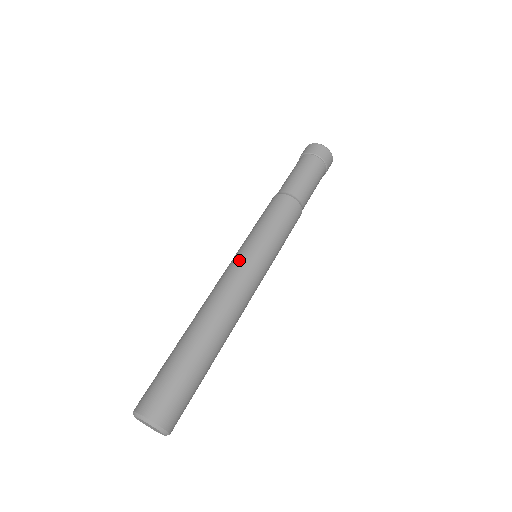
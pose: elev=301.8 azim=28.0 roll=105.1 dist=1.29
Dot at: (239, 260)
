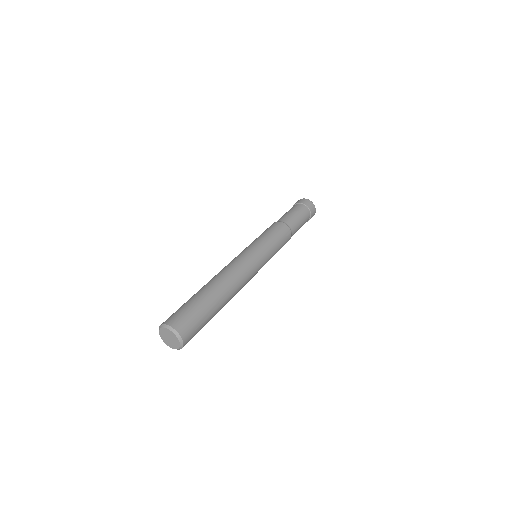
Dot at: (255, 257)
